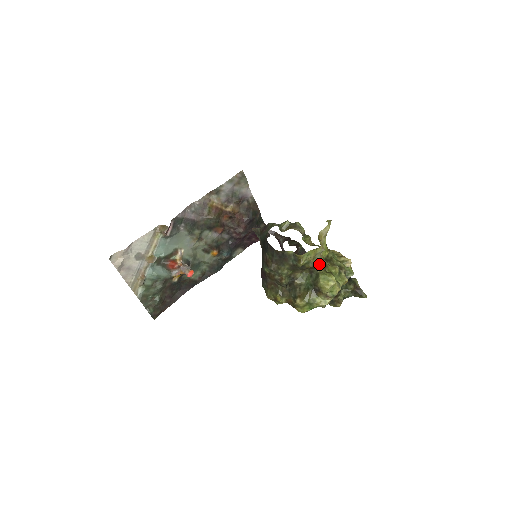
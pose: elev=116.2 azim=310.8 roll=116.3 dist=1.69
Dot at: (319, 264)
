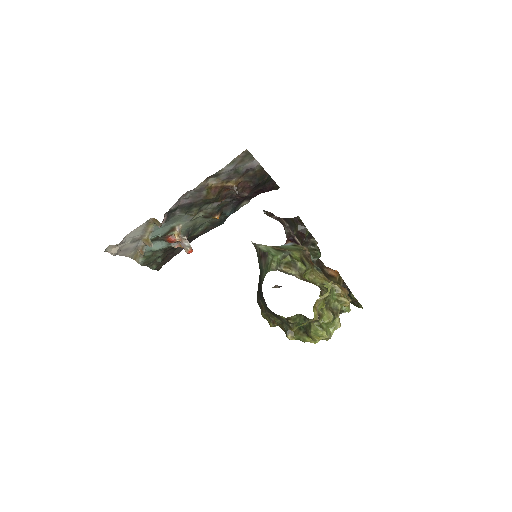
Dot at: (312, 321)
